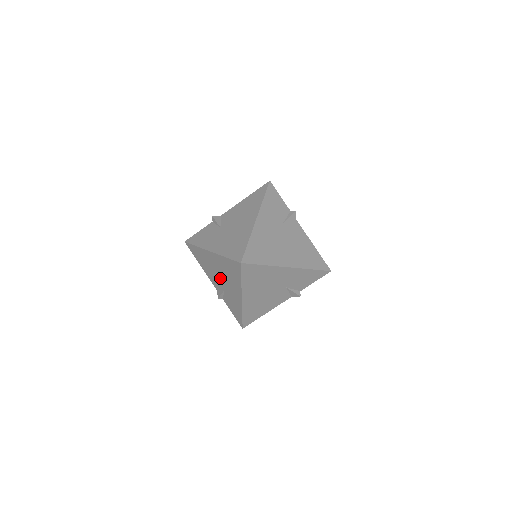
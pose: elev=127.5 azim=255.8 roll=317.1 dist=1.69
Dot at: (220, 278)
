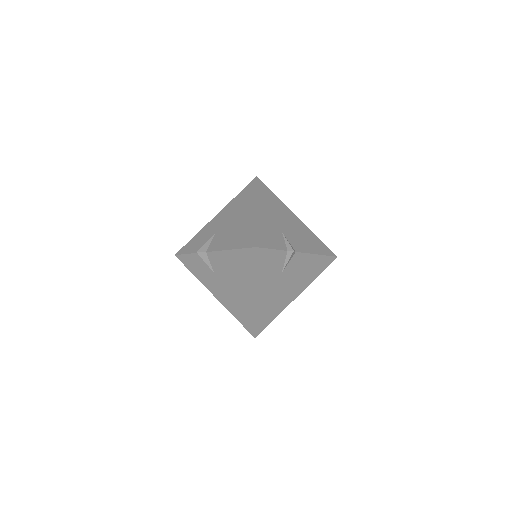
Dot at: occluded
